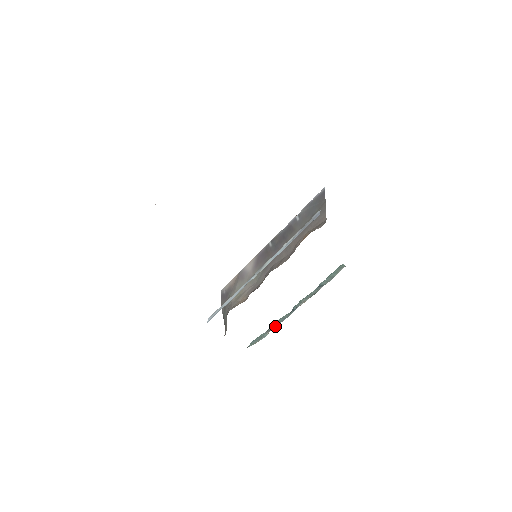
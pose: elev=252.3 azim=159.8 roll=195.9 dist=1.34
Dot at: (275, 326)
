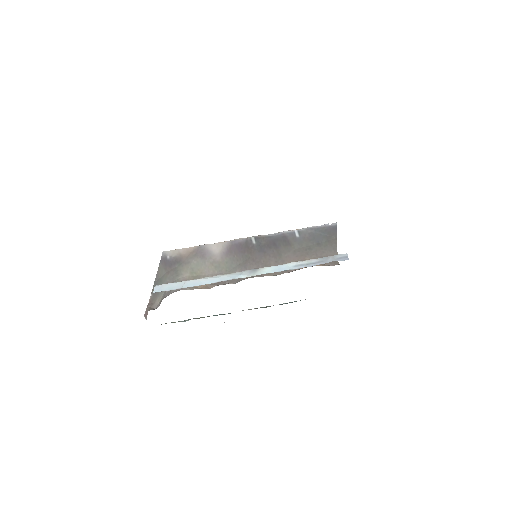
Dot at: (203, 317)
